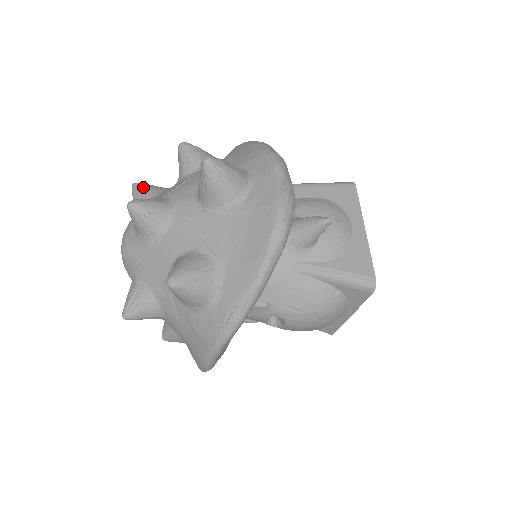
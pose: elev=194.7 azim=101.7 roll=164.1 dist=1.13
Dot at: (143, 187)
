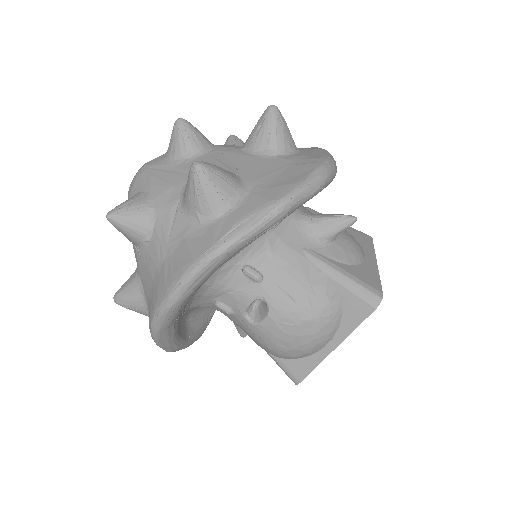
Dot at: occluded
